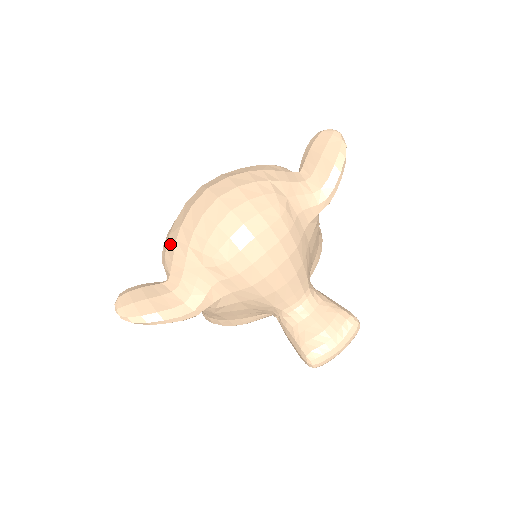
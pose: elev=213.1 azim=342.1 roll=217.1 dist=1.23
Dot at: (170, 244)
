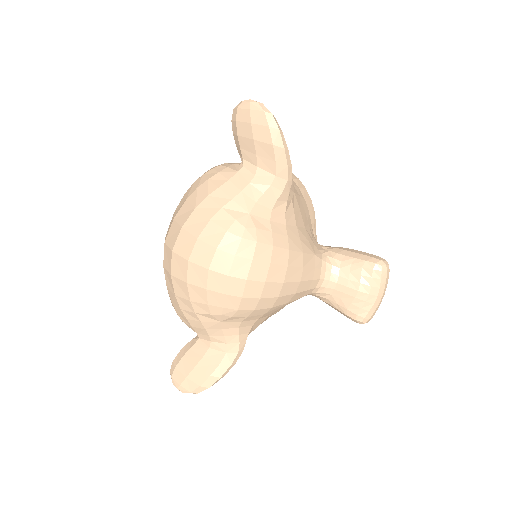
Dot at: (178, 311)
